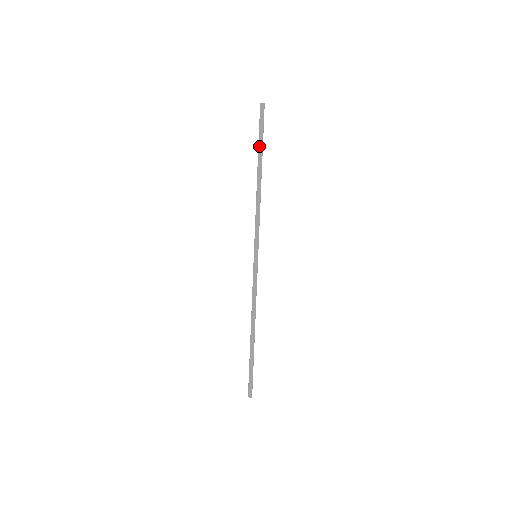
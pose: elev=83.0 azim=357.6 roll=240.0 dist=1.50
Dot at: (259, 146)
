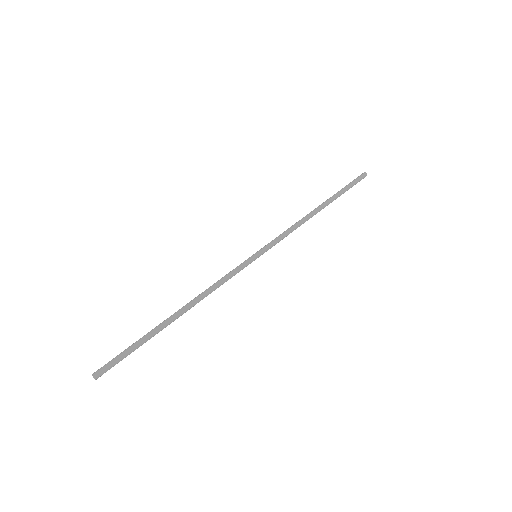
Dot at: (339, 191)
